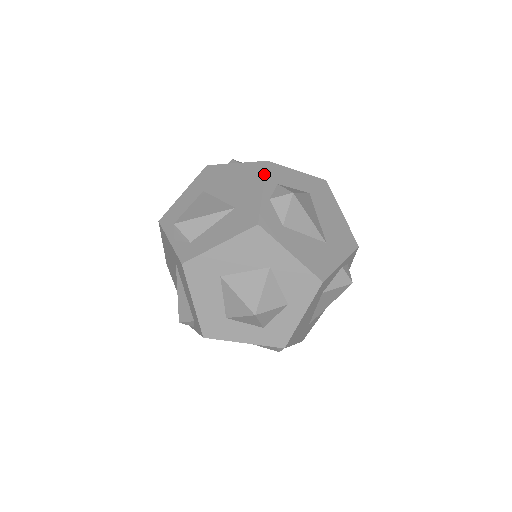
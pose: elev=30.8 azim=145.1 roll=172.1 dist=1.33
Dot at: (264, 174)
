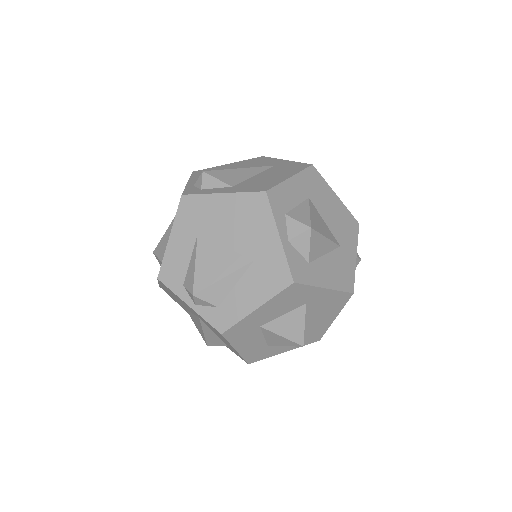
Dot at: (271, 212)
